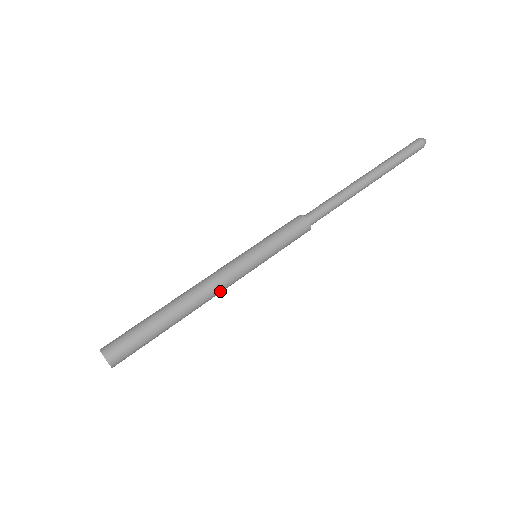
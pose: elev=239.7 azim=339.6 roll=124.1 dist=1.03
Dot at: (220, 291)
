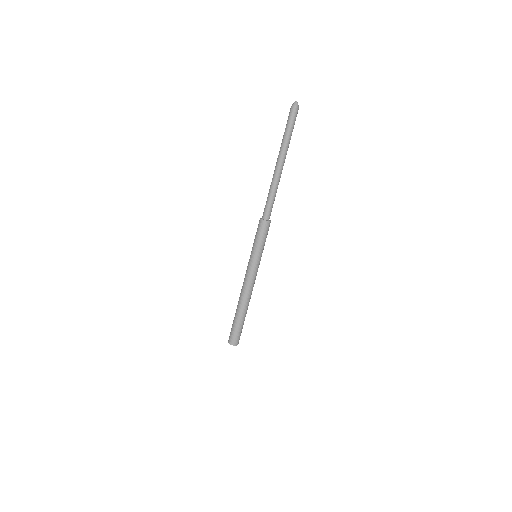
Dot at: (251, 286)
